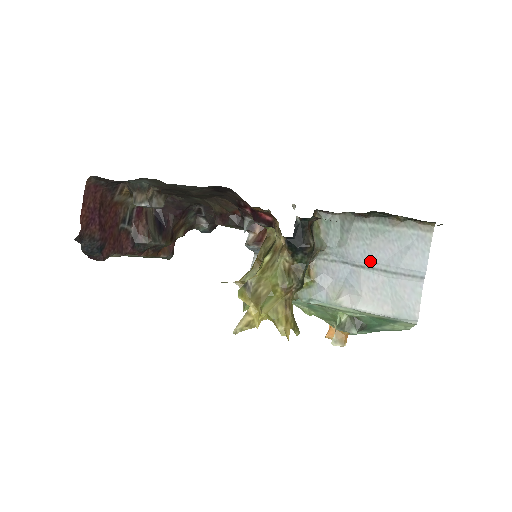
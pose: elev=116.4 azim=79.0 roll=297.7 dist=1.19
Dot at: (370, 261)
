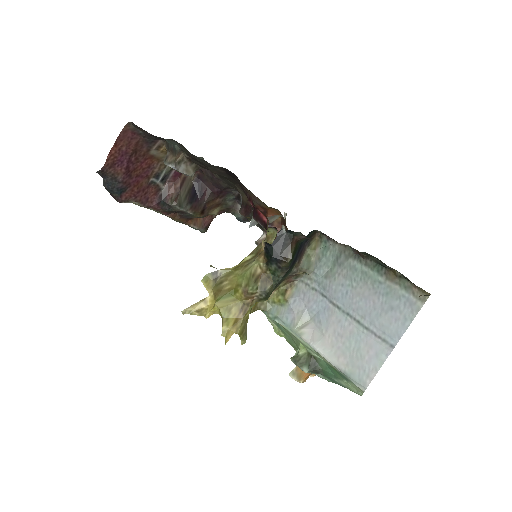
Dot at: (348, 305)
